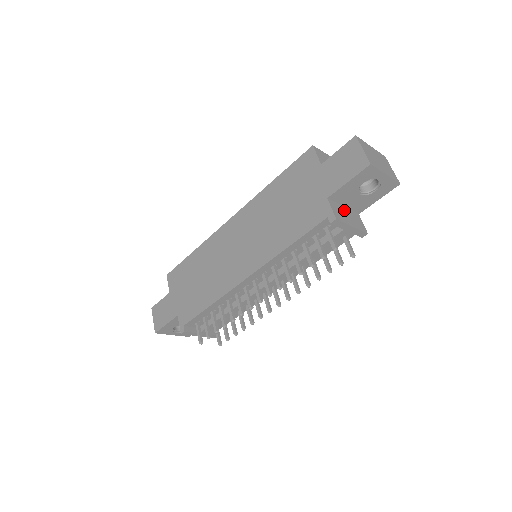
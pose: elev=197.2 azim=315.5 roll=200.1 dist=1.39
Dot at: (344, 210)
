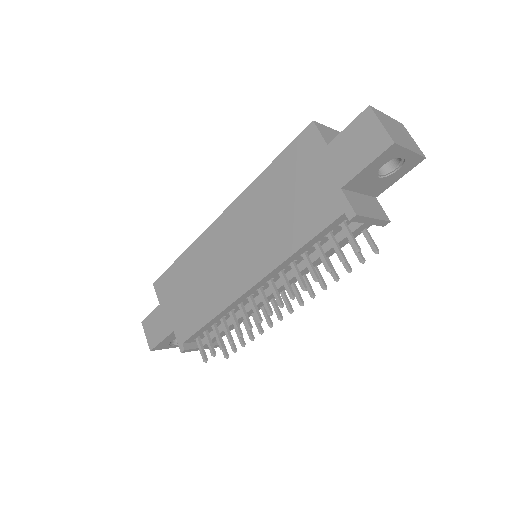
Dot at: (361, 198)
